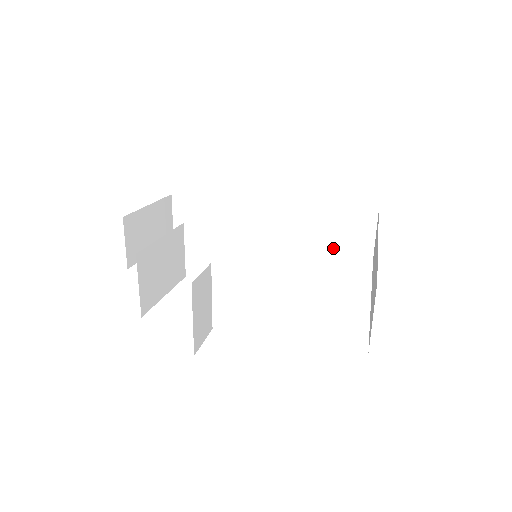
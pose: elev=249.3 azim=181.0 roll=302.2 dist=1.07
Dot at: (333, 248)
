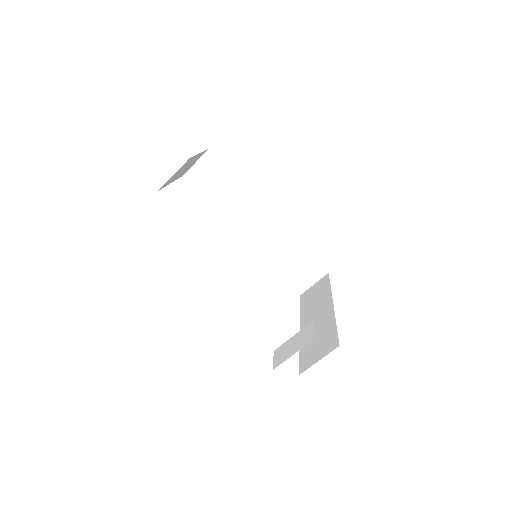
Dot at: (283, 271)
